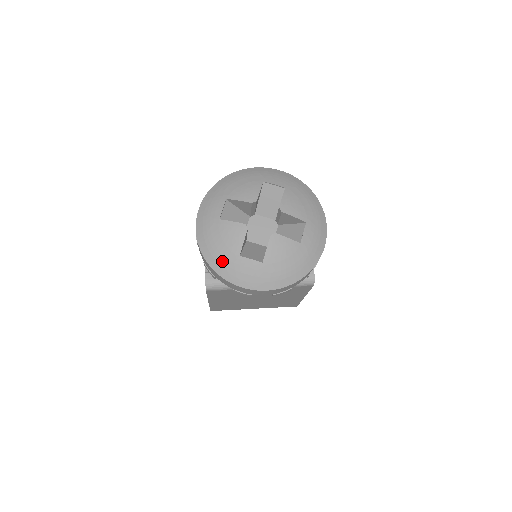
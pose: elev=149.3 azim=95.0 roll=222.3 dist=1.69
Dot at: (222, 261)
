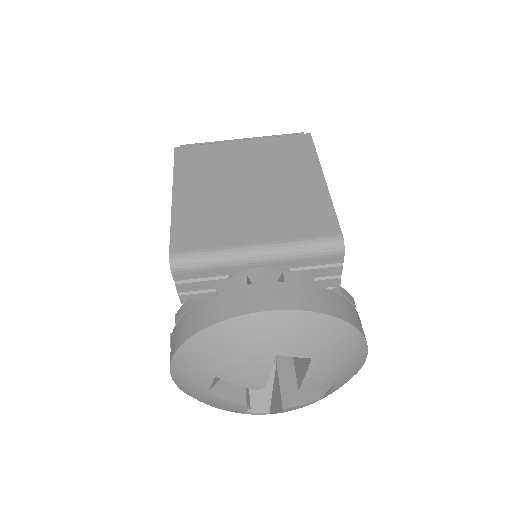
Dot at: occluded
